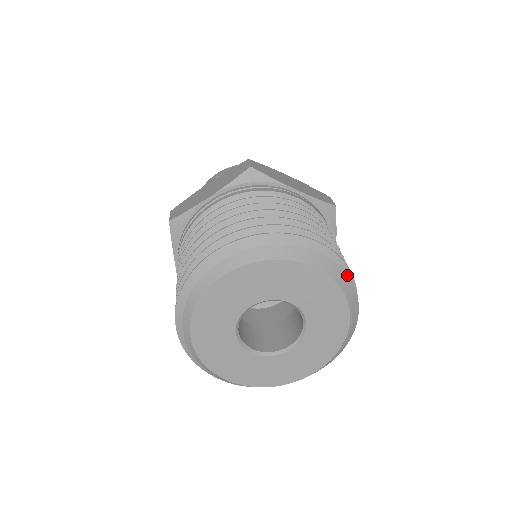
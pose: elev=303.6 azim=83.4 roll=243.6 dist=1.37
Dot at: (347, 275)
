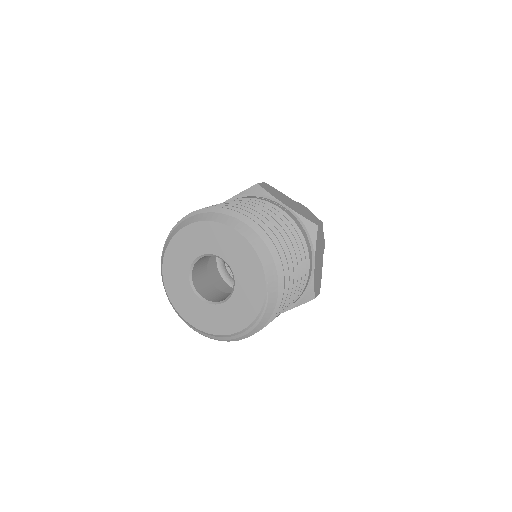
Dot at: (268, 249)
